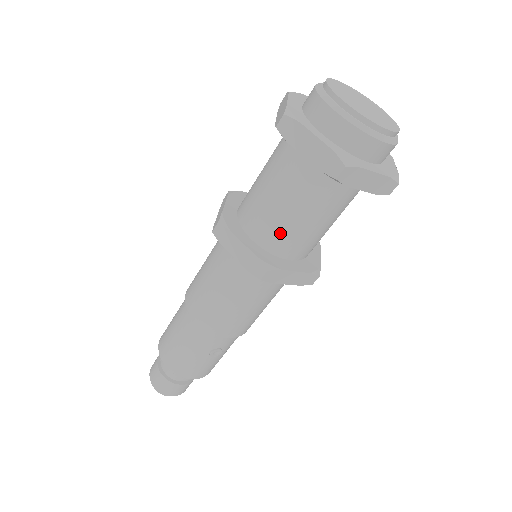
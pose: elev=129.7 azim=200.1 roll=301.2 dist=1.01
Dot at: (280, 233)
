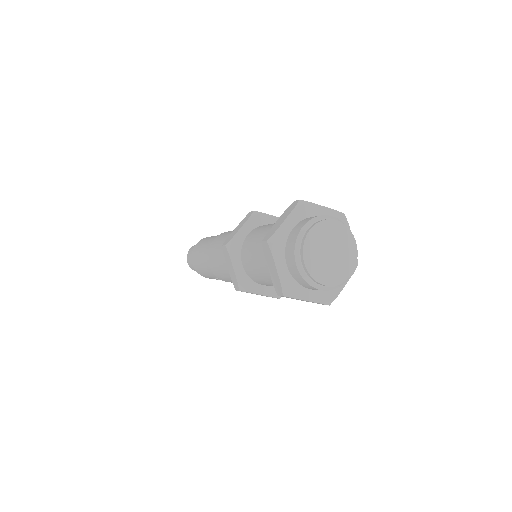
Dot at: (256, 276)
